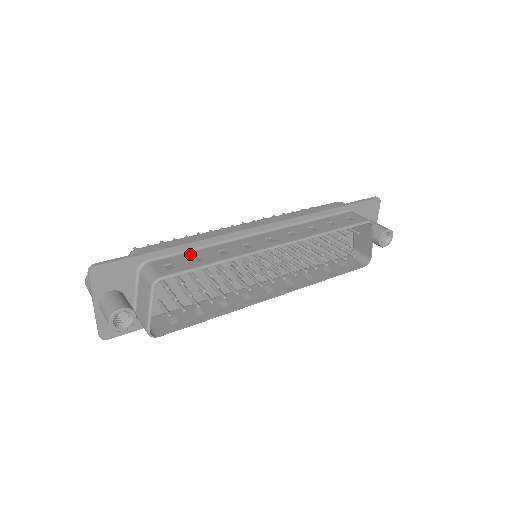
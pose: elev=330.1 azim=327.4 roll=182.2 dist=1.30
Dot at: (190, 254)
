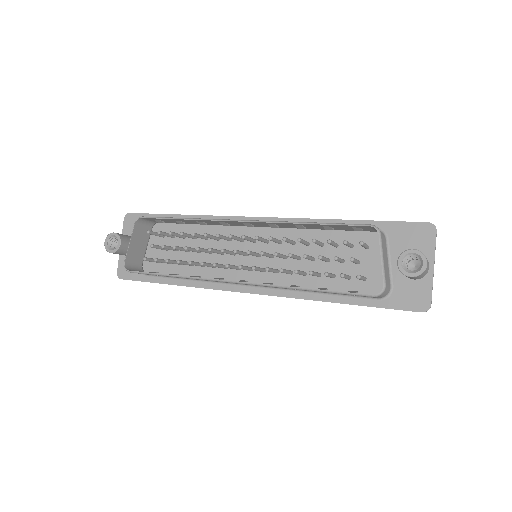
Dot at: occluded
